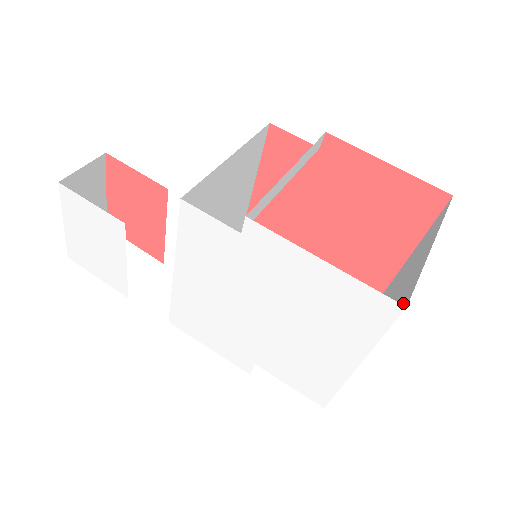
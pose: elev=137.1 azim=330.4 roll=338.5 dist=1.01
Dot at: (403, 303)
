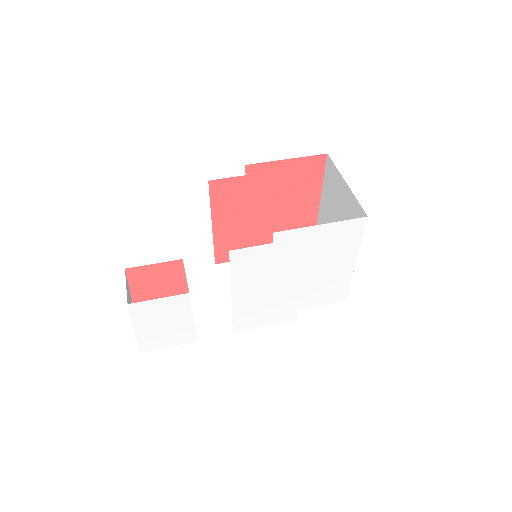
Dot at: (360, 217)
